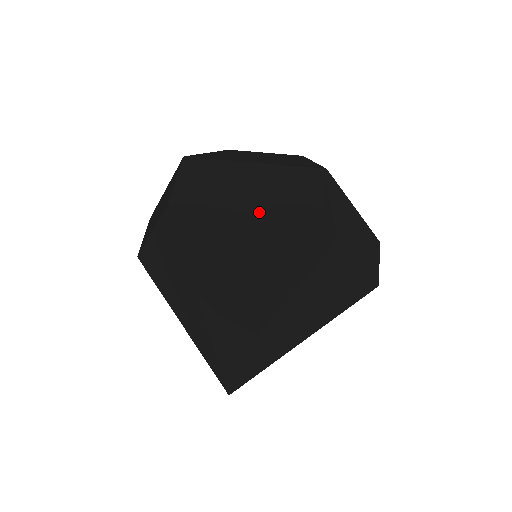
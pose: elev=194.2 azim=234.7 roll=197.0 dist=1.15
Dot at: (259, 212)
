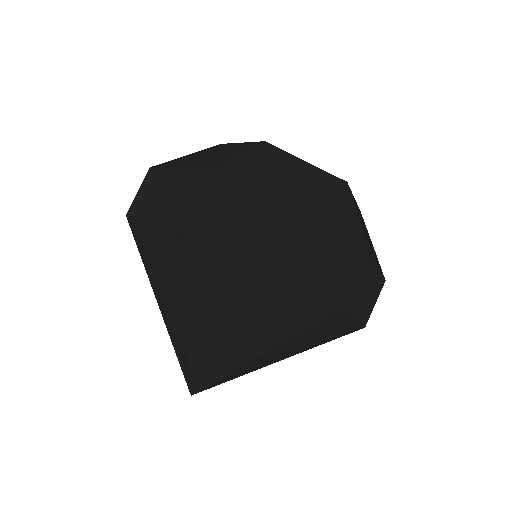
Dot at: (155, 226)
